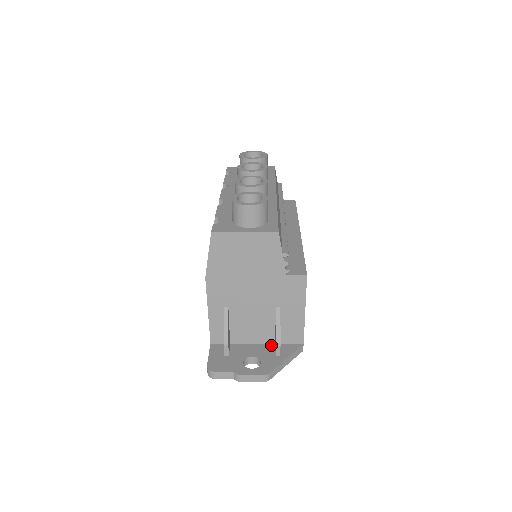
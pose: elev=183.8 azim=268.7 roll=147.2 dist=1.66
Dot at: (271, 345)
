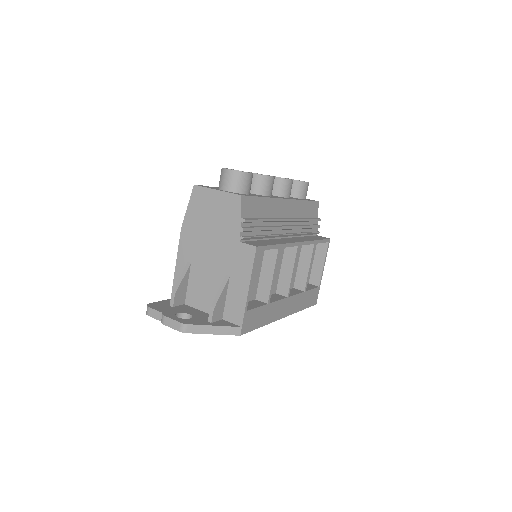
Dot at: occluded
